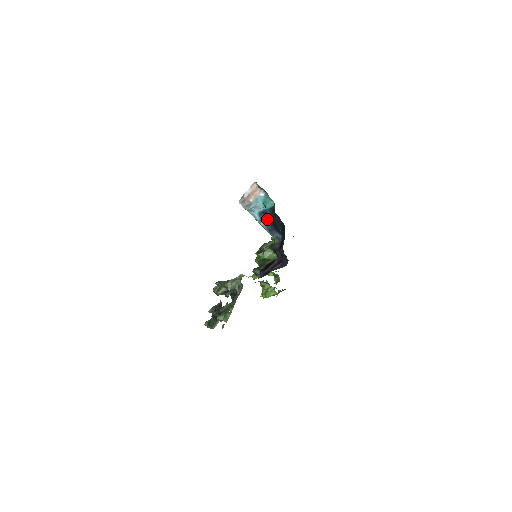
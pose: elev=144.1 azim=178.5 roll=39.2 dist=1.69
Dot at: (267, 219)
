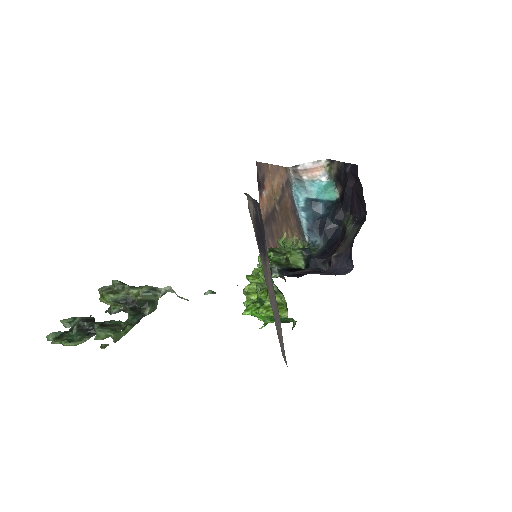
Dot at: (314, 212)
